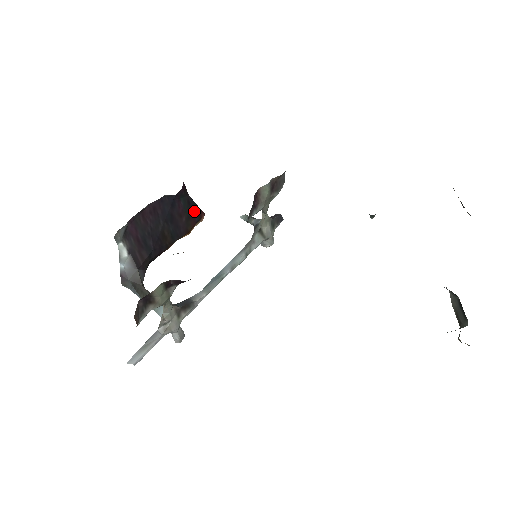
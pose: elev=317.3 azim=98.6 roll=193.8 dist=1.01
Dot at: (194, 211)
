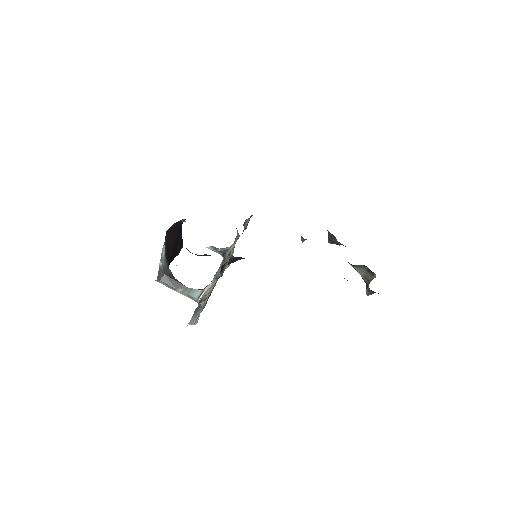
Dot at: (182, 239)
